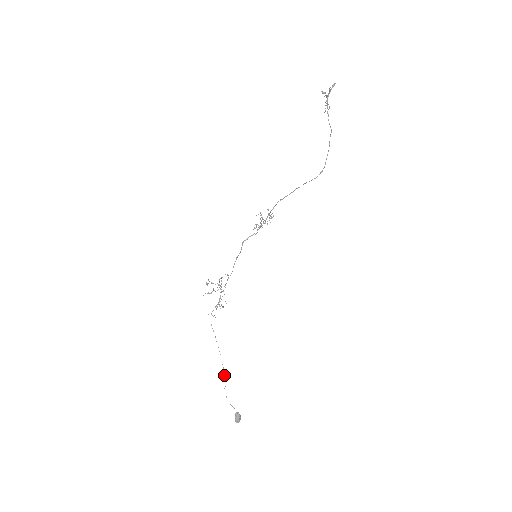
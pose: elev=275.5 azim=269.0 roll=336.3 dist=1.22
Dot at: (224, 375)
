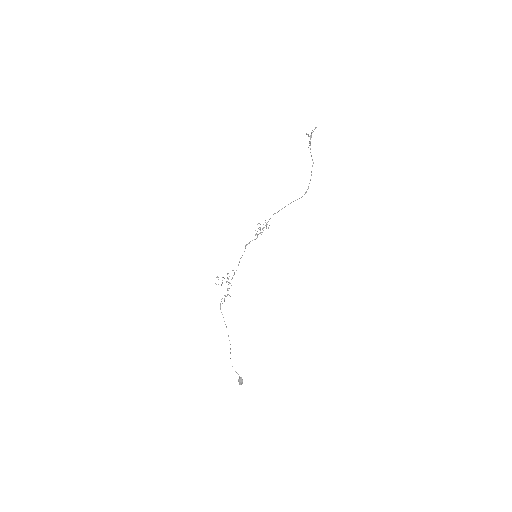
Dot at: (230, 348)
